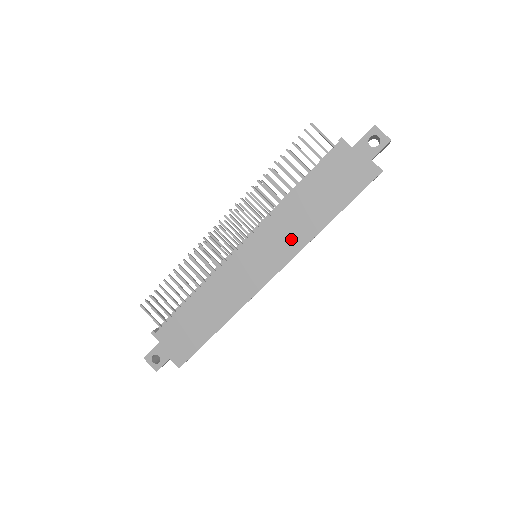
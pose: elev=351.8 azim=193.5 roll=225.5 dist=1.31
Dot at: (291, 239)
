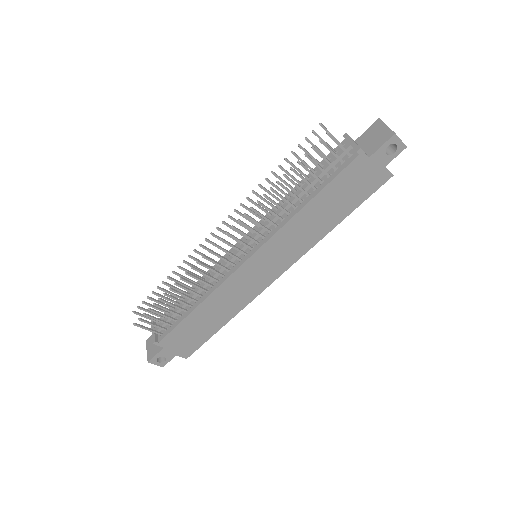
Dot at: (299, 244)
